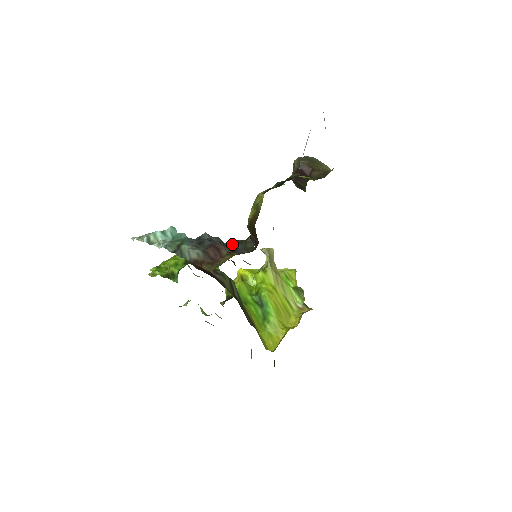
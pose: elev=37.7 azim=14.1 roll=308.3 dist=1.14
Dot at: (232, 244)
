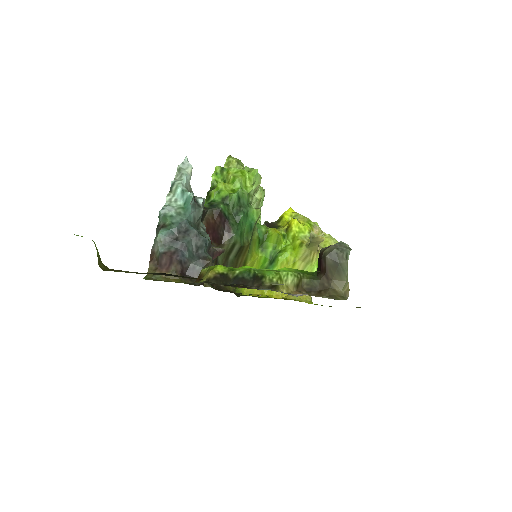
Dot at: (197, 260)
